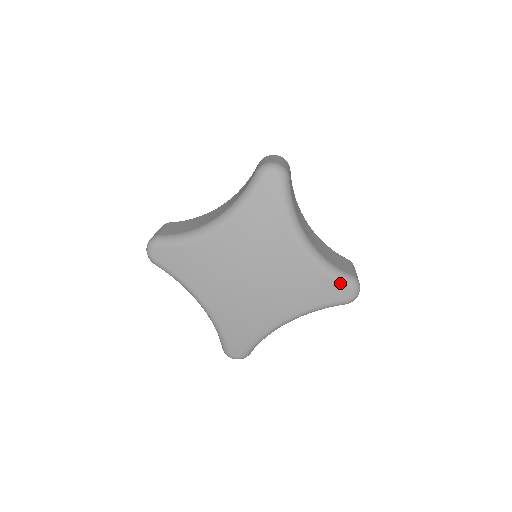
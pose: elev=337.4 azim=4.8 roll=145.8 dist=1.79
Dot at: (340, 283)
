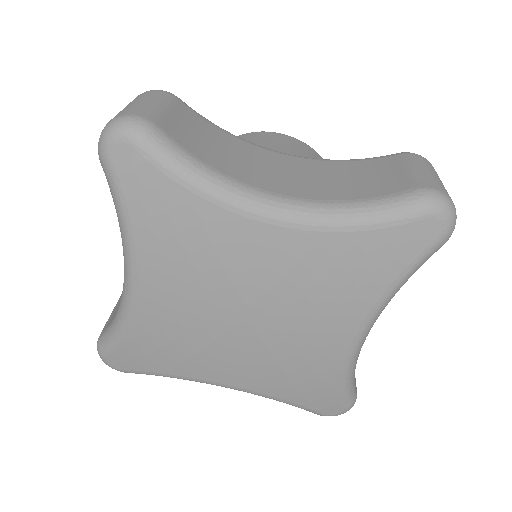
Dot at: (341, 399)
